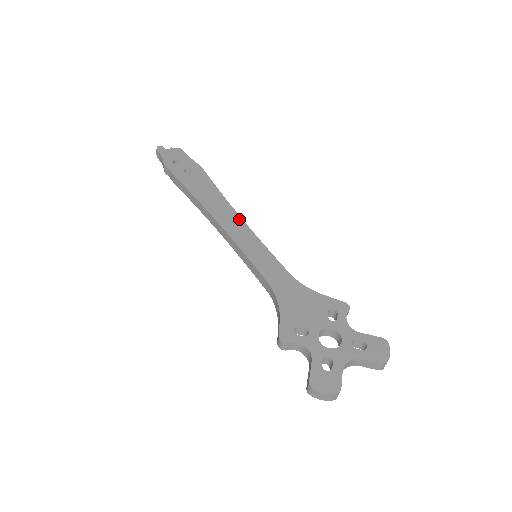
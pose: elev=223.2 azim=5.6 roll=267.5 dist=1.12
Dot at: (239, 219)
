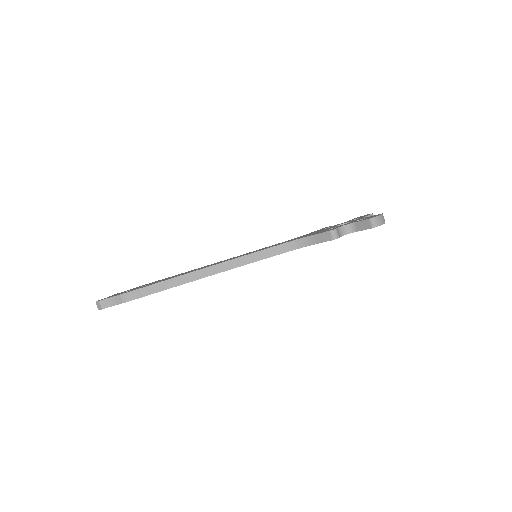
Dot at: (218, 262)
